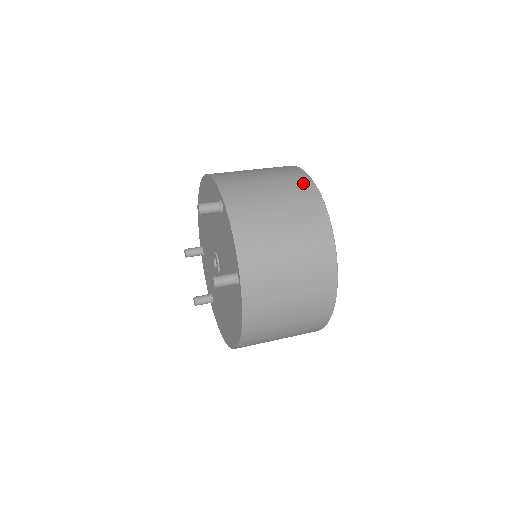
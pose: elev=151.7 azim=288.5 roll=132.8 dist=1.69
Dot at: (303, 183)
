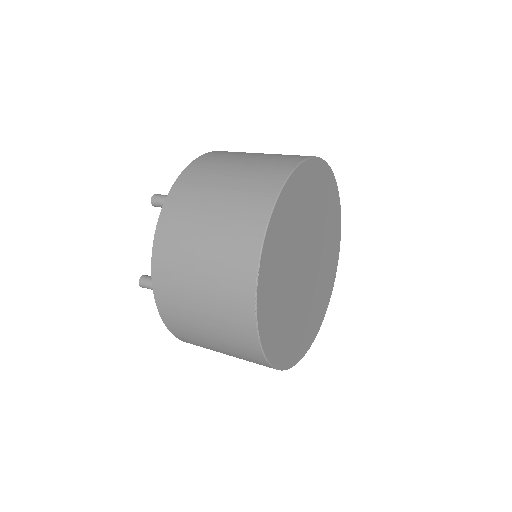
Dot at: (262, 198)
